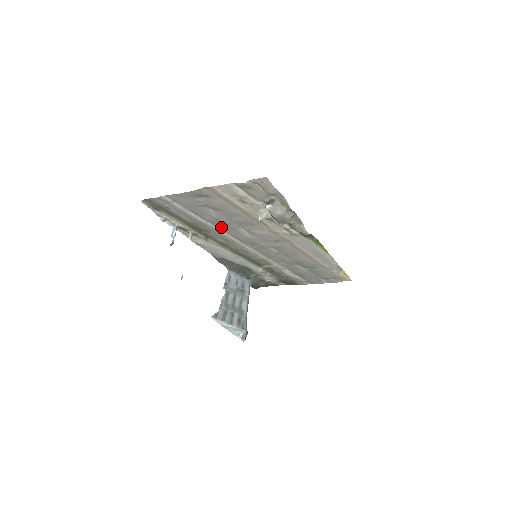
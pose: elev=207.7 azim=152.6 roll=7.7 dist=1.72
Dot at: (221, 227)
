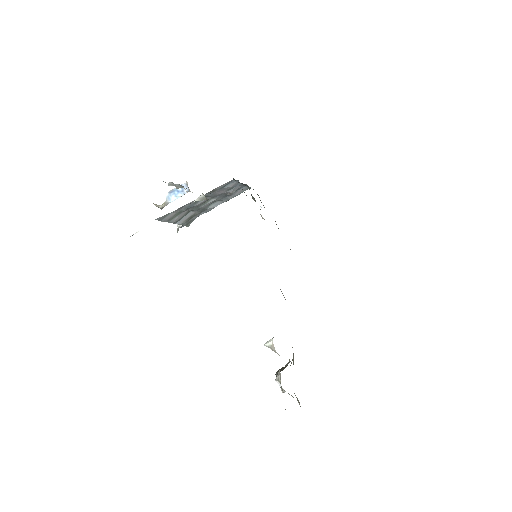
Dot at: occluded
